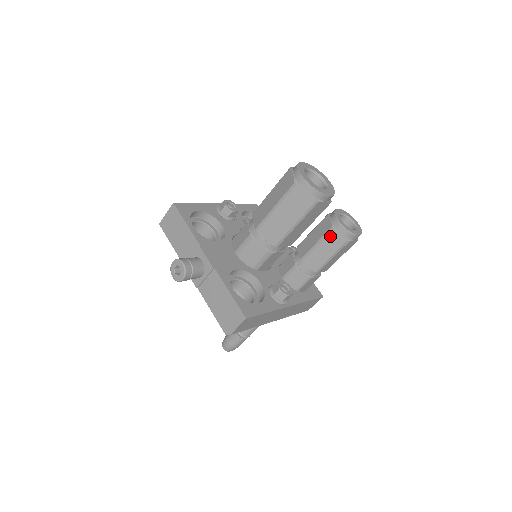
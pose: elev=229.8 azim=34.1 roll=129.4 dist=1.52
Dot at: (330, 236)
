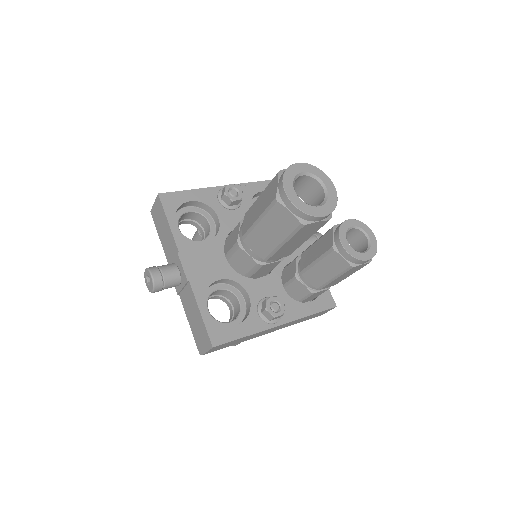
Dot at: (330, 257)
